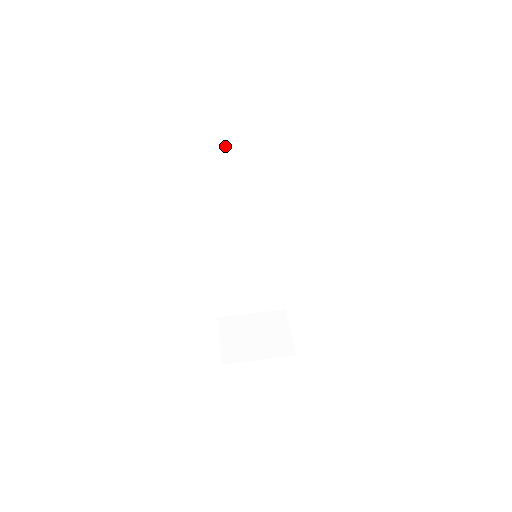
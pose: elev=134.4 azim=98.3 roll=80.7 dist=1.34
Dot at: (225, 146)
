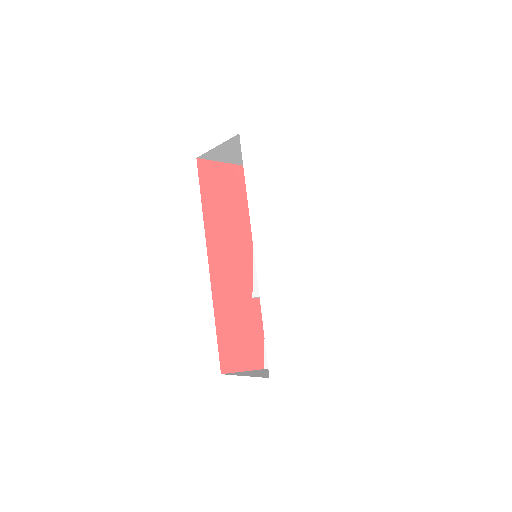
Dot at: occluded
